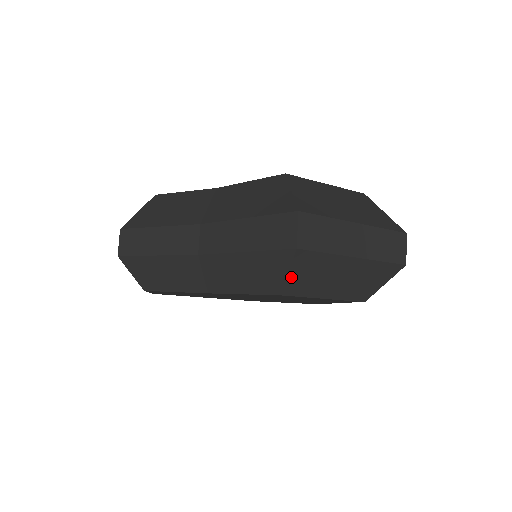
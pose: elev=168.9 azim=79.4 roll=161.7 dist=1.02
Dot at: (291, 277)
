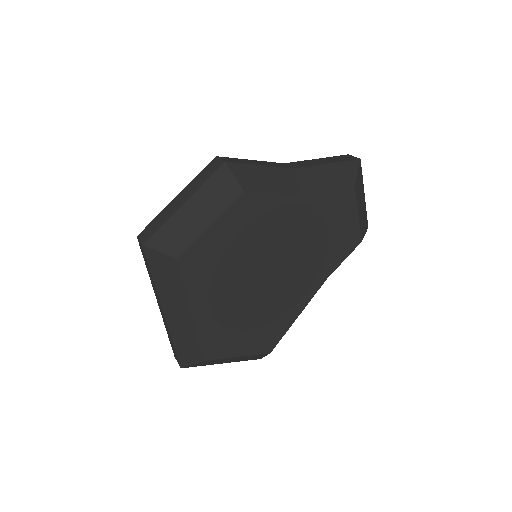
Dot at: (357, 177)
